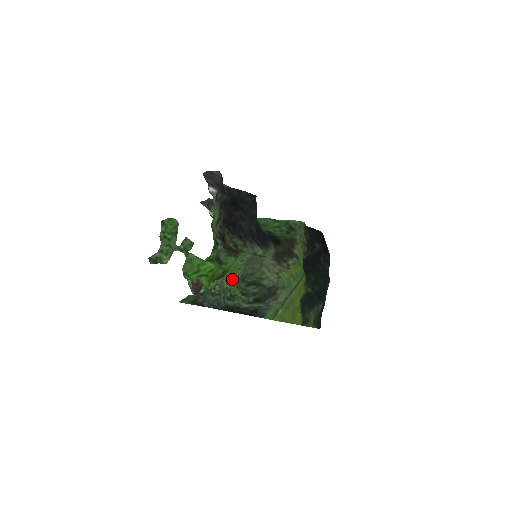
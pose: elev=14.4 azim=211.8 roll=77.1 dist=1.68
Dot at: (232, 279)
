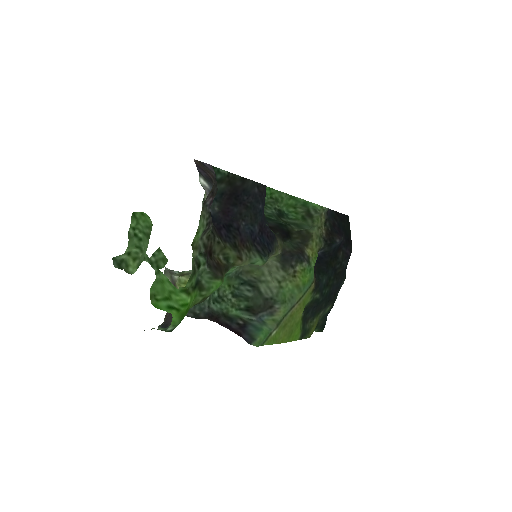
Dot at: occluded
